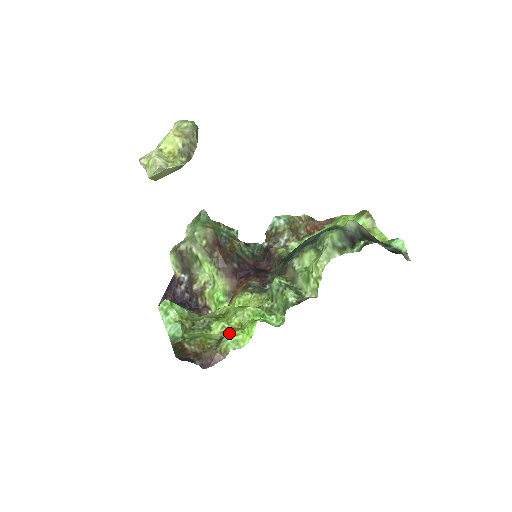
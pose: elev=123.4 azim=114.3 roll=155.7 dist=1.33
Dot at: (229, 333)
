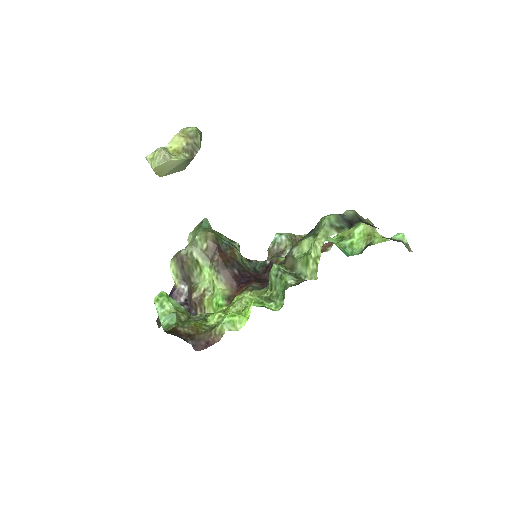
Dot at: (225, 315)
